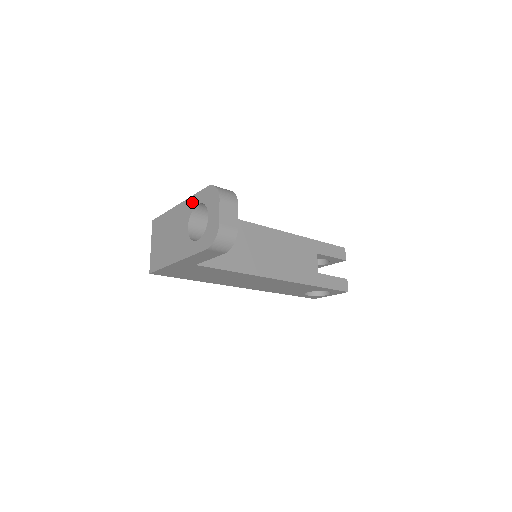
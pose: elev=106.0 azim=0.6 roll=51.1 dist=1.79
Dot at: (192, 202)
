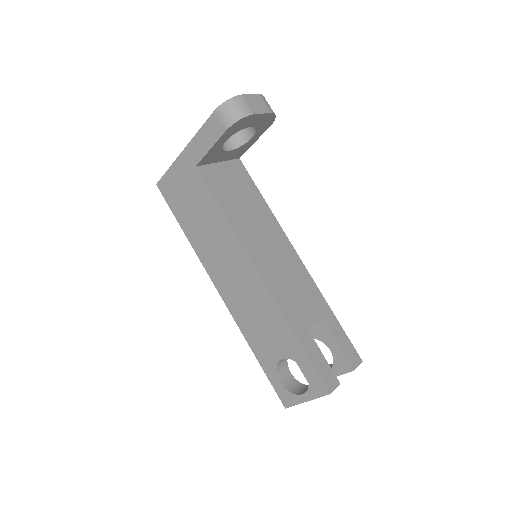
Dot at: occluded
